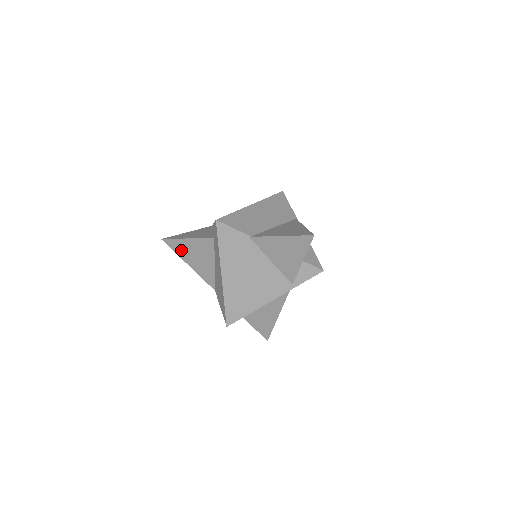
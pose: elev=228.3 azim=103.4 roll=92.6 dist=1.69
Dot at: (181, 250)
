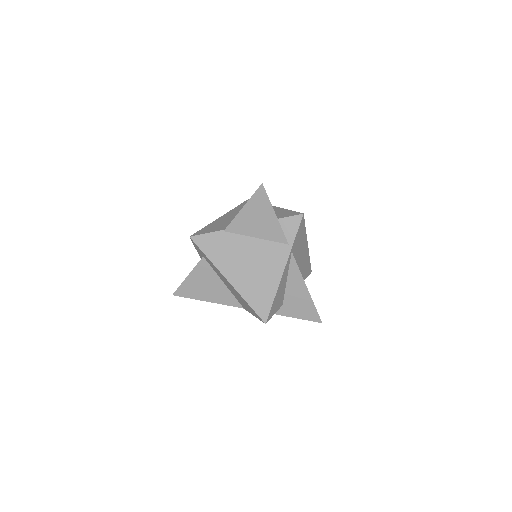
Dot at: (192, 292)
